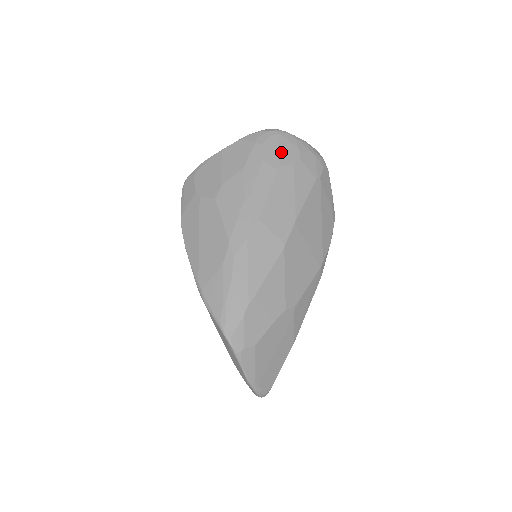
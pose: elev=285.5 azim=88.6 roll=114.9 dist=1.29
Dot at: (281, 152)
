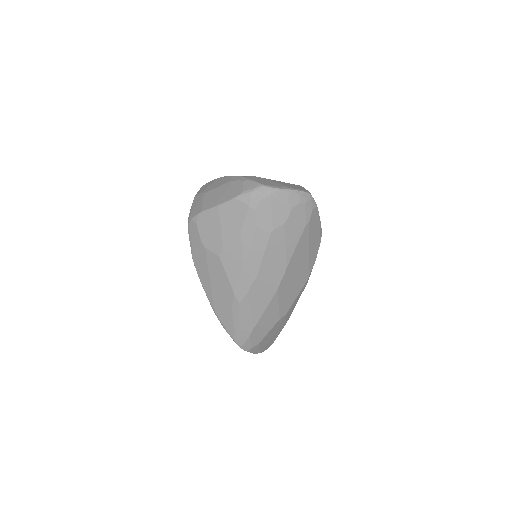
Dot at: (273, 215)
